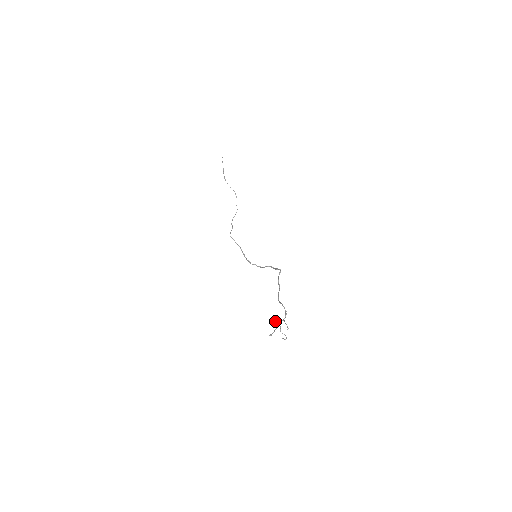
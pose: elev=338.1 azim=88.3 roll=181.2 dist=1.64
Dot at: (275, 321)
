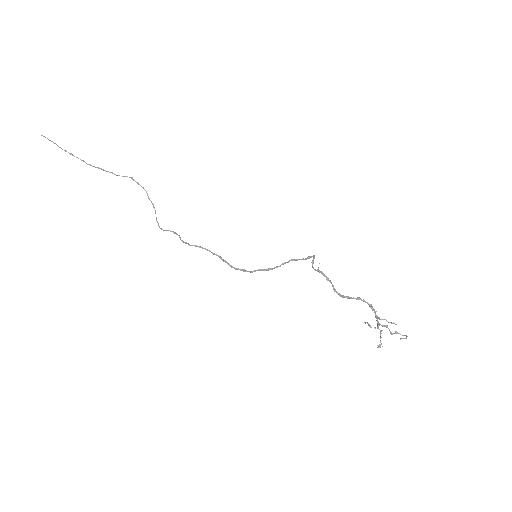
Dot at: (369, 325)
